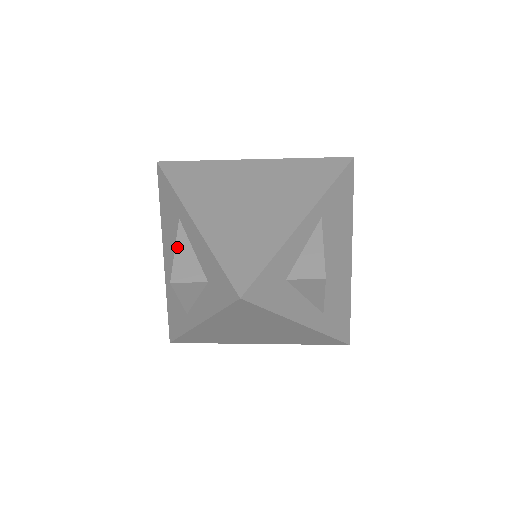
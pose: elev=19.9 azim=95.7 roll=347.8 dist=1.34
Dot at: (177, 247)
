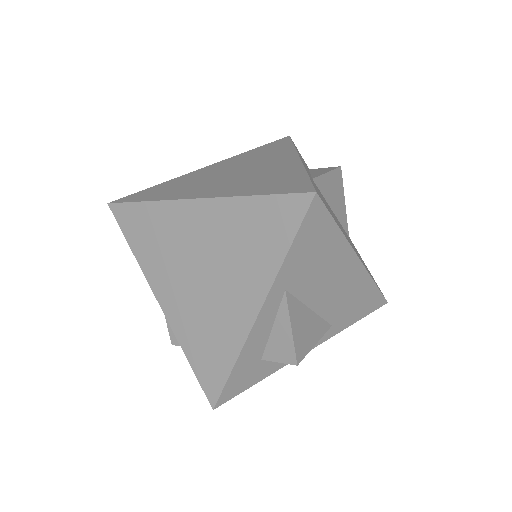
Dot at: occluded
